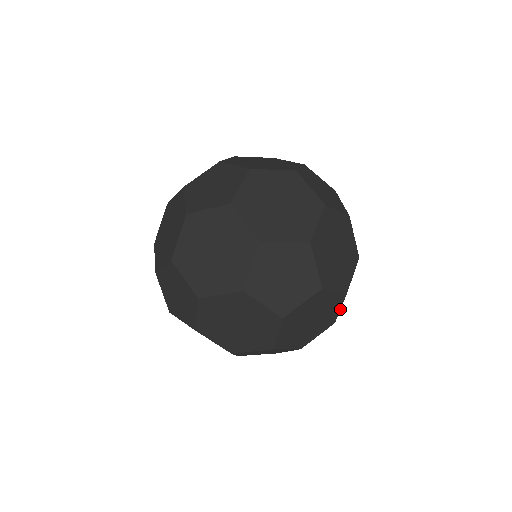
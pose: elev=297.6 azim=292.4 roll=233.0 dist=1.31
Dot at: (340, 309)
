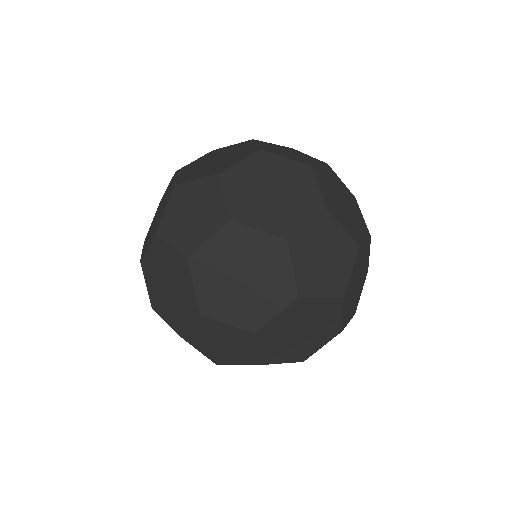
Dot at: (369, 255)
